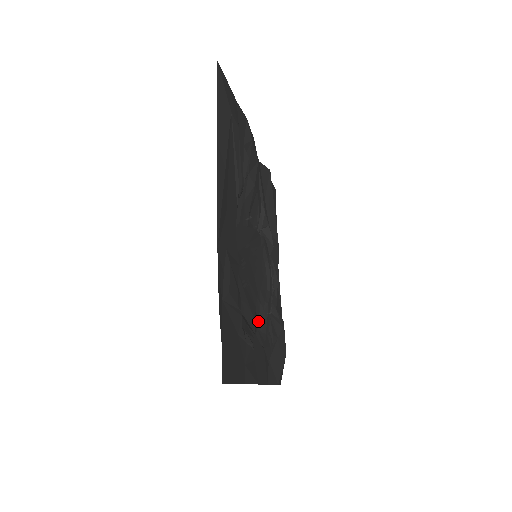
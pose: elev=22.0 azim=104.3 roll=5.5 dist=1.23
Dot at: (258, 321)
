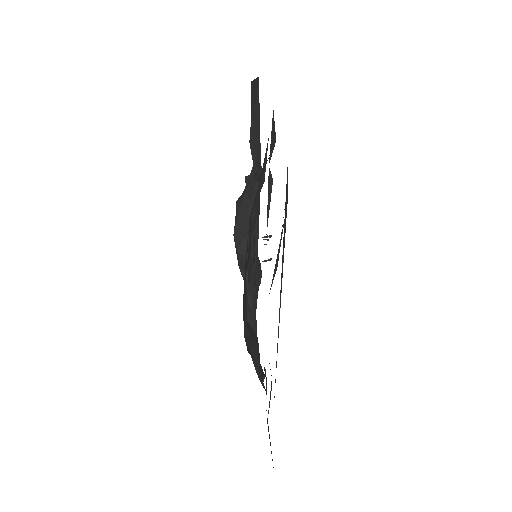
Dot at: (247, 297)
